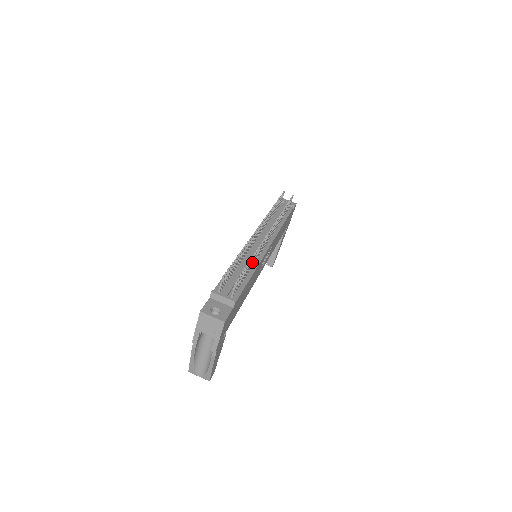
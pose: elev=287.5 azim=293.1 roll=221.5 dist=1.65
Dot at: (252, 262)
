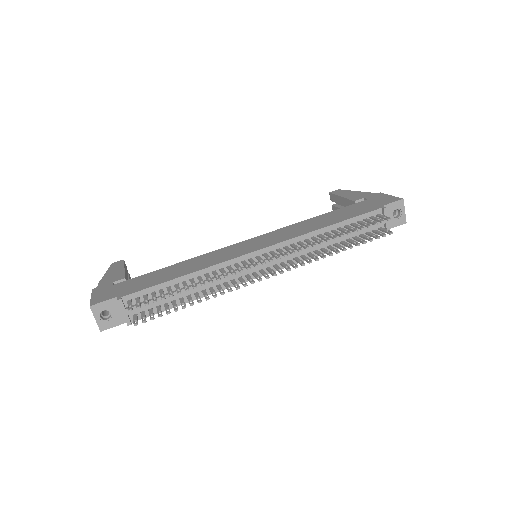
Dot at: (198, 298)
